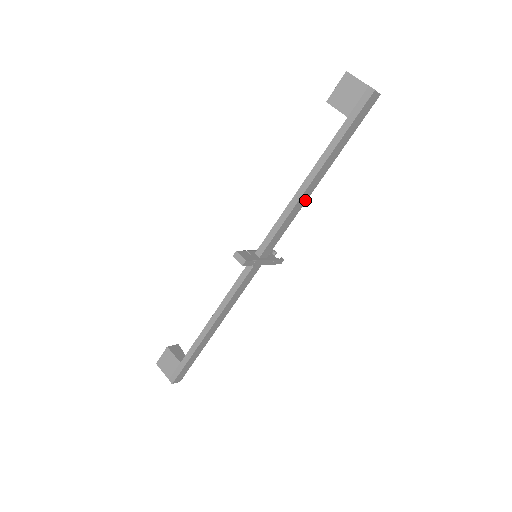
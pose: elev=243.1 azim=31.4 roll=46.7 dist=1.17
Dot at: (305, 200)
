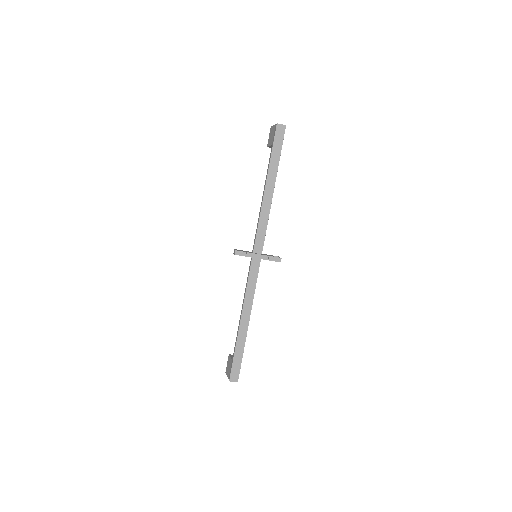
Dot at: (269, 205)
